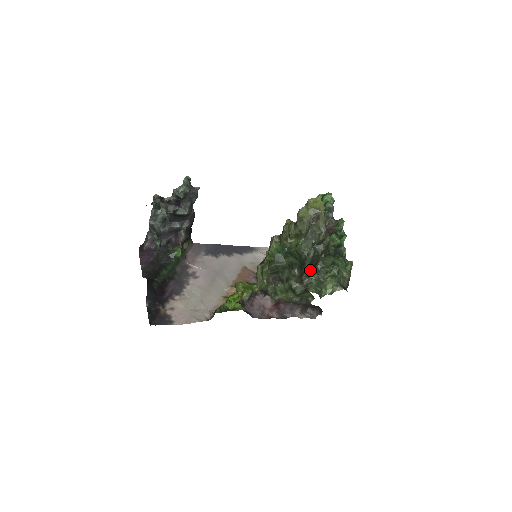
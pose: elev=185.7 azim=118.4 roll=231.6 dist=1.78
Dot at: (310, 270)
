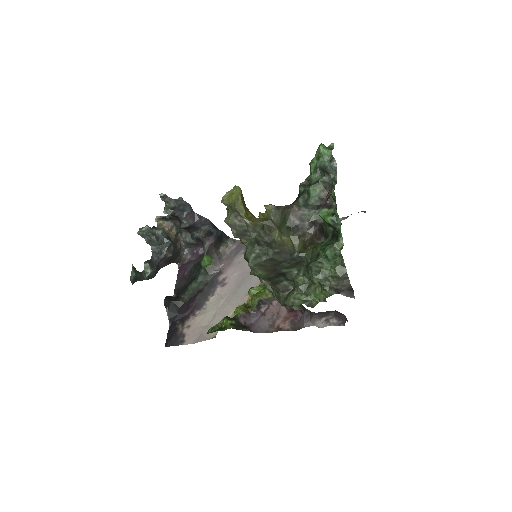
Dot at: (292, 271)
